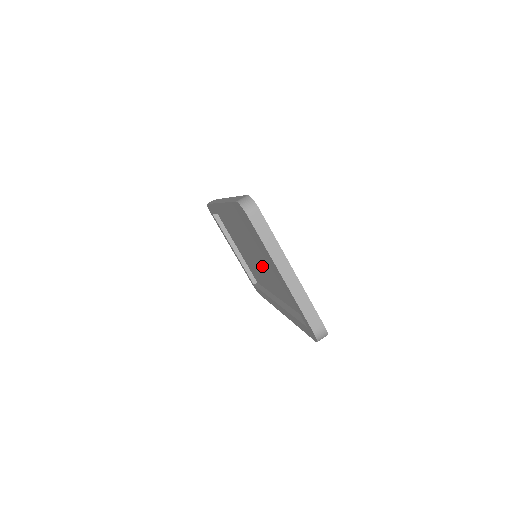
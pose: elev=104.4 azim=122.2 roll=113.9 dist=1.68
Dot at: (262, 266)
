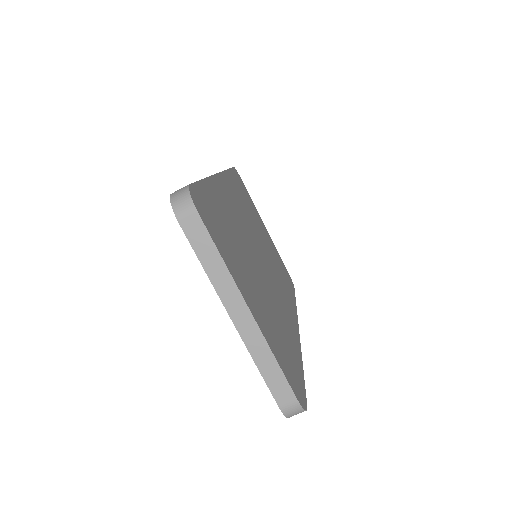
Dot at: occluded
